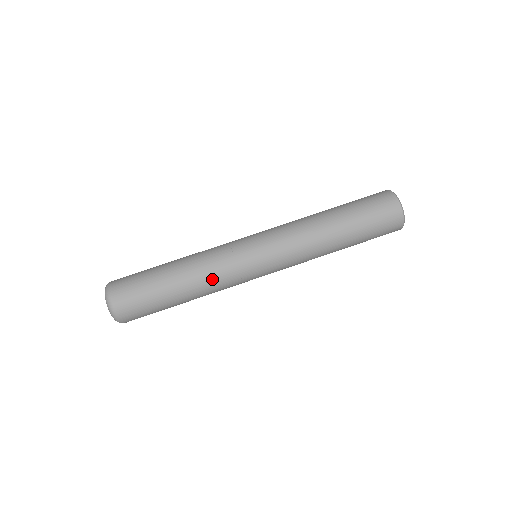
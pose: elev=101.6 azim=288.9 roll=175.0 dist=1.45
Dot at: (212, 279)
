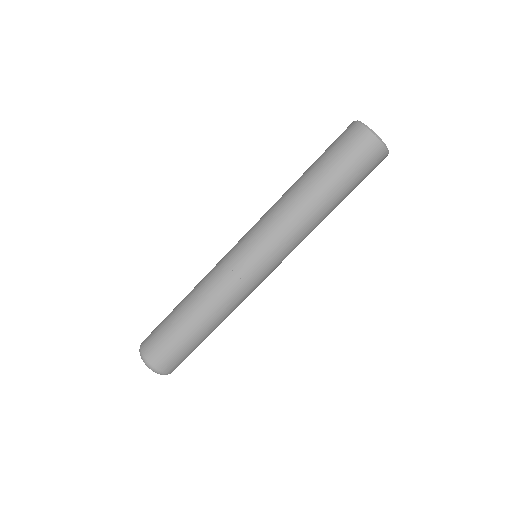
Dot at: (233, 307)
